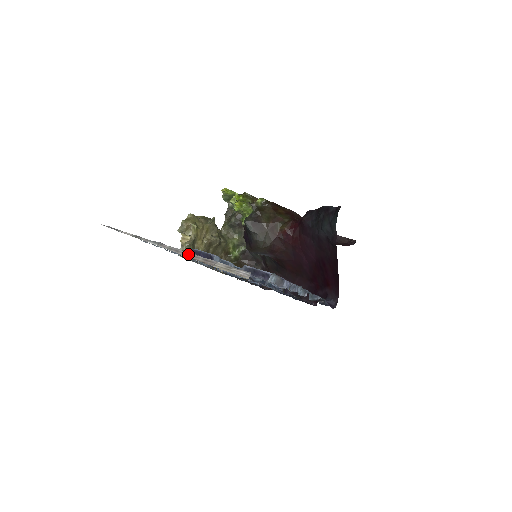
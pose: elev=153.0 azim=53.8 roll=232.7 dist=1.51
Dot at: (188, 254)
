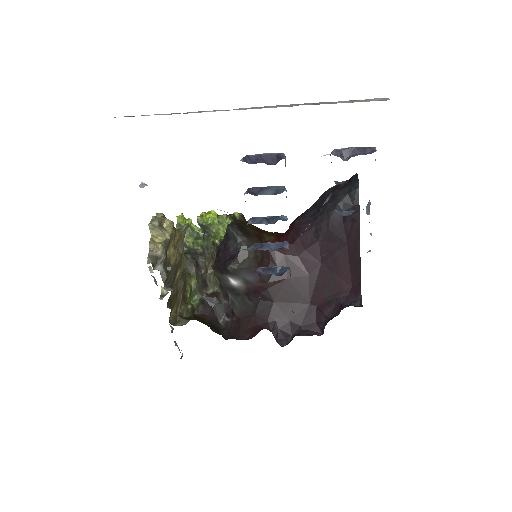
Dot at: (284, 105)
